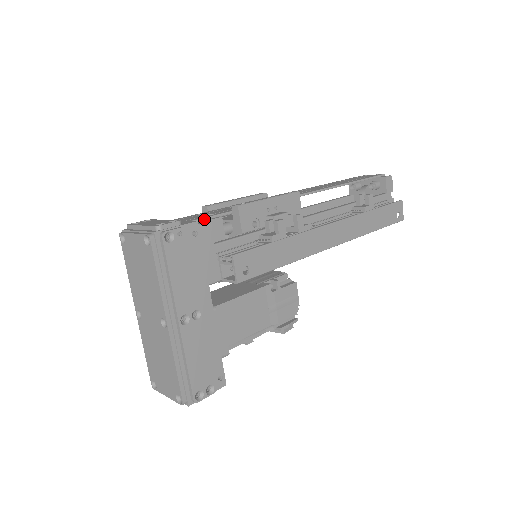
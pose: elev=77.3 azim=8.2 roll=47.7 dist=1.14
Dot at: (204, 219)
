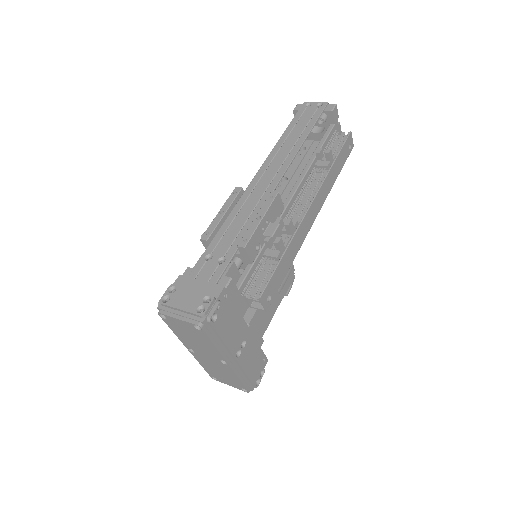
Dot at: (223, 273)
